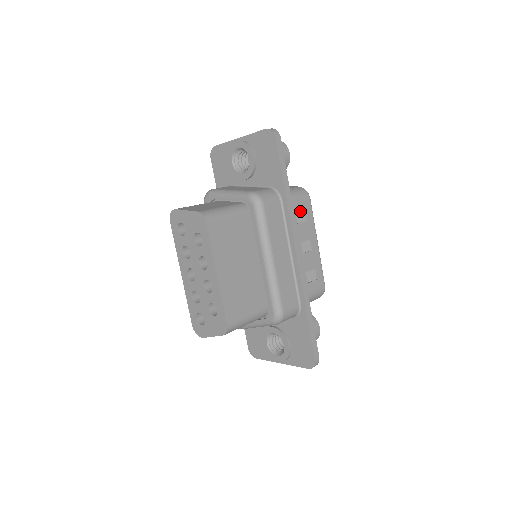
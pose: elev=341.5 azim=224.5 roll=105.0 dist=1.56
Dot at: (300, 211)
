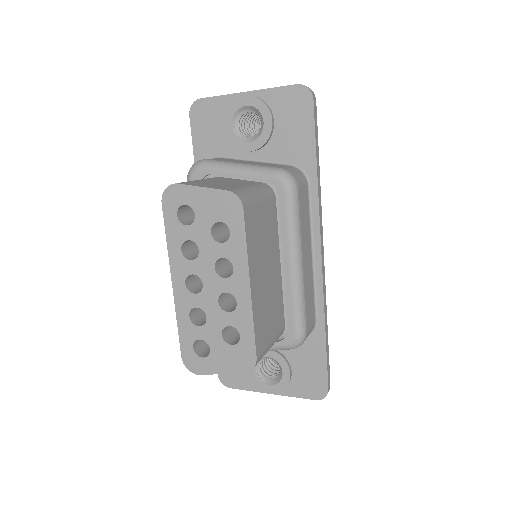
Dot at: occluded
